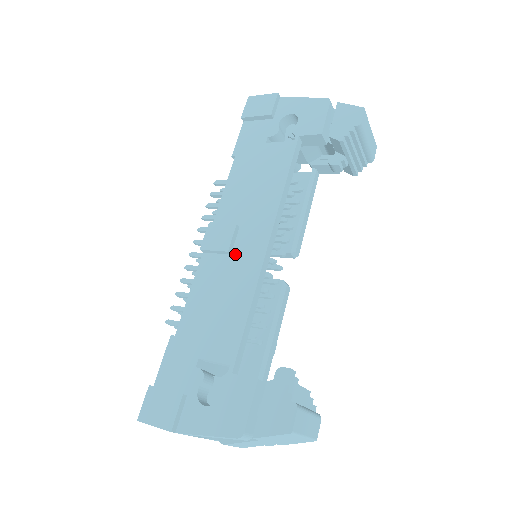
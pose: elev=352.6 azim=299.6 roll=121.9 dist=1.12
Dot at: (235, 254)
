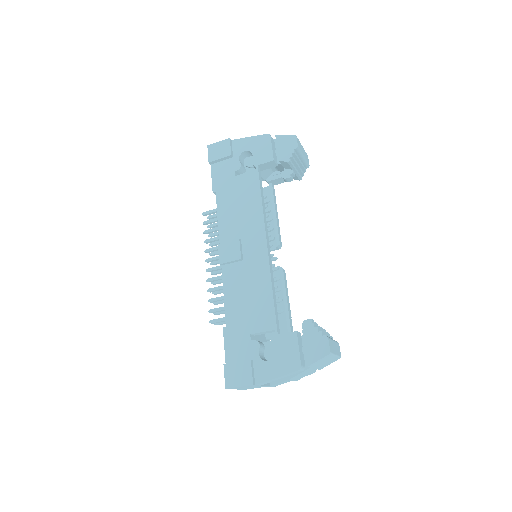
Dot at: (246, 259)
